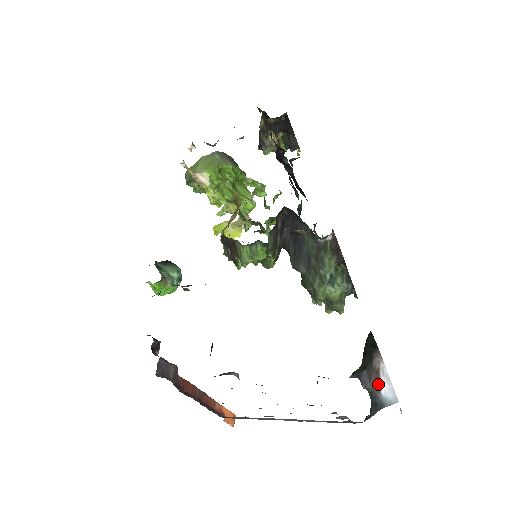
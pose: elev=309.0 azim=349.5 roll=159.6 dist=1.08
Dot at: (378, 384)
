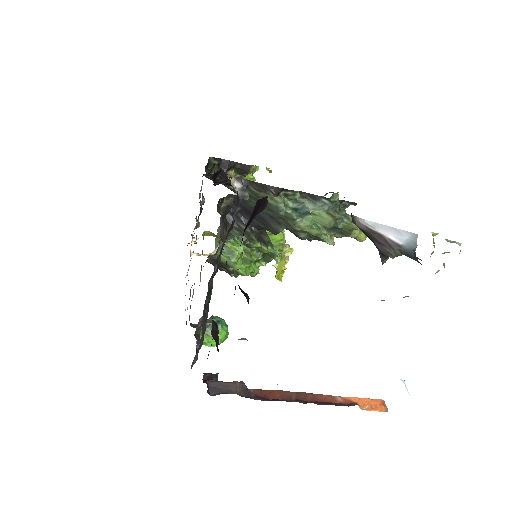
Dot at: (388, 240)
